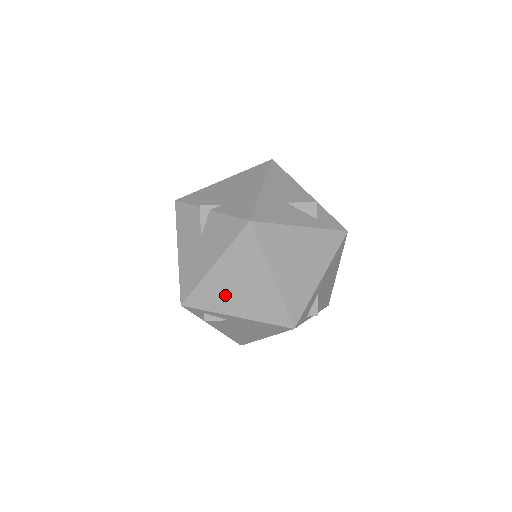
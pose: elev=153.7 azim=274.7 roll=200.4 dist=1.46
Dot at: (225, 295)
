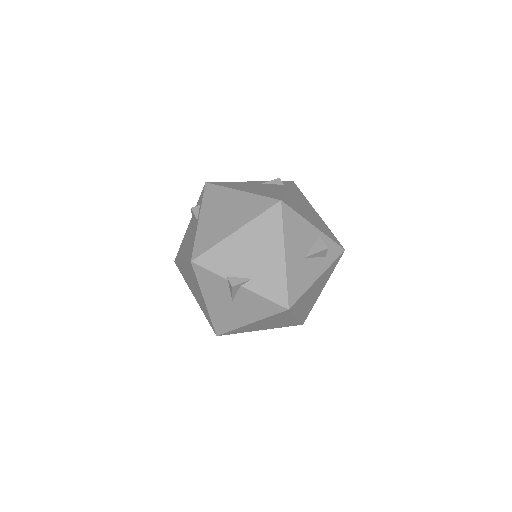
Dot at: (255, 328)
